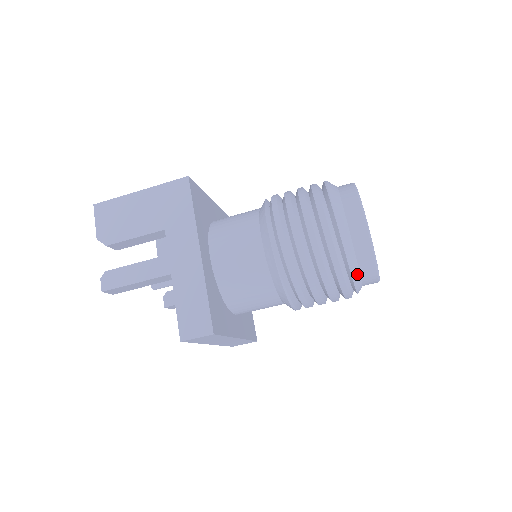
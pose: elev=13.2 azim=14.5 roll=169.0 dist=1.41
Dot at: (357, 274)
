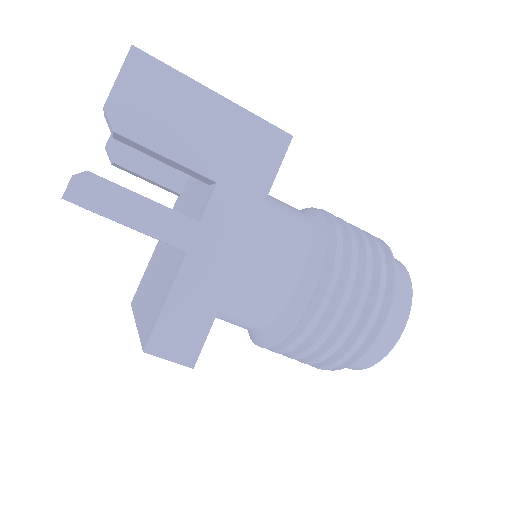
Dot at: occluded
